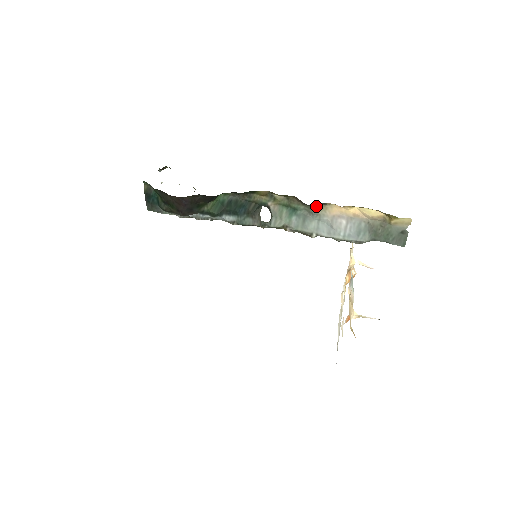
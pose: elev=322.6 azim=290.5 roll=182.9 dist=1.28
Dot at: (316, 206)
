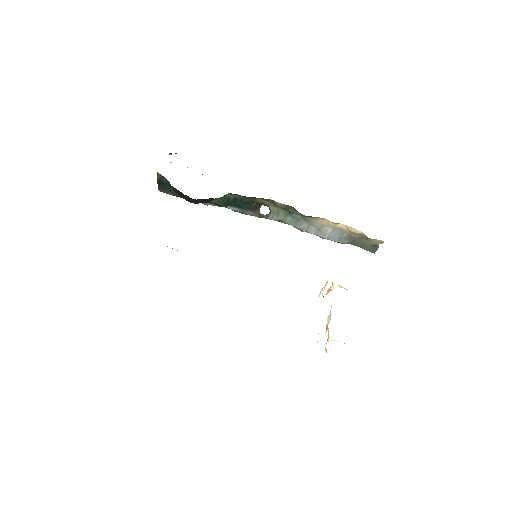
Dot at: (309, 216)
